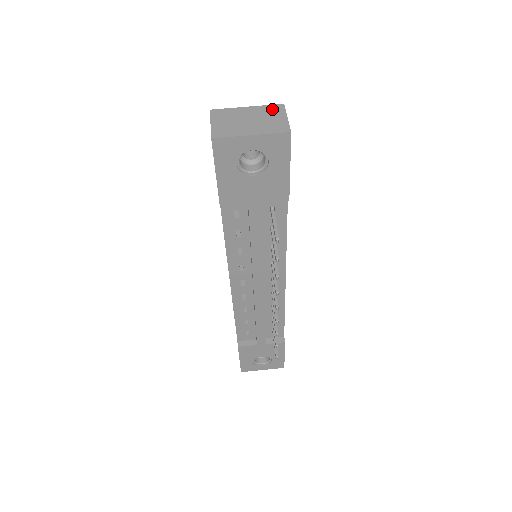
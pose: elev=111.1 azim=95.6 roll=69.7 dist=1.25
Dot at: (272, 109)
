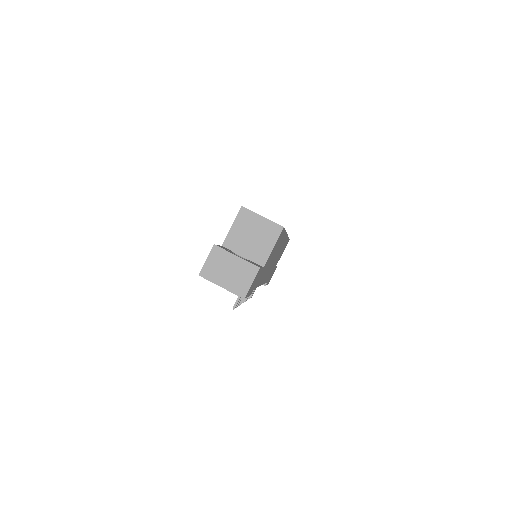
Dot at: (249, 269)
